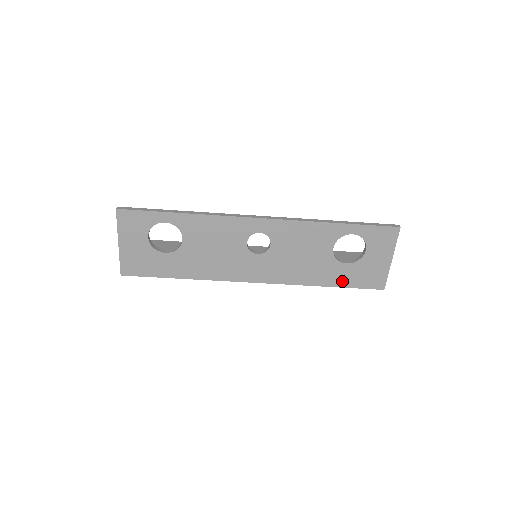
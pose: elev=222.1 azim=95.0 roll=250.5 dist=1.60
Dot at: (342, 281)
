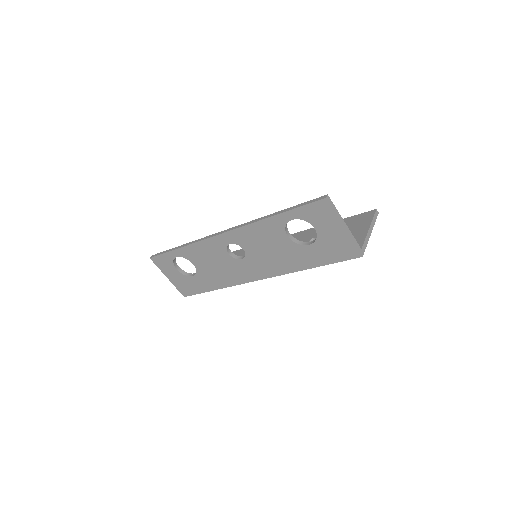
Dot at: (319, 260)
